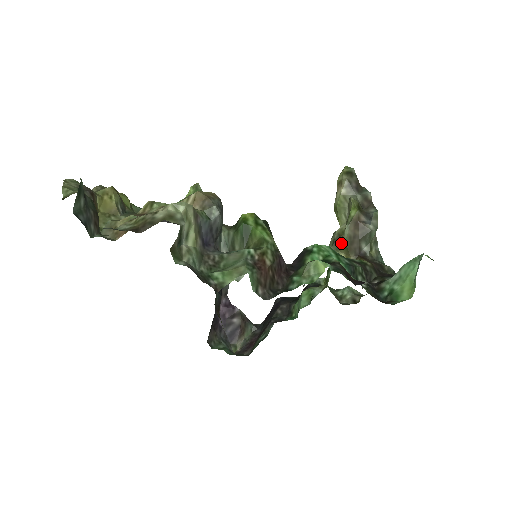
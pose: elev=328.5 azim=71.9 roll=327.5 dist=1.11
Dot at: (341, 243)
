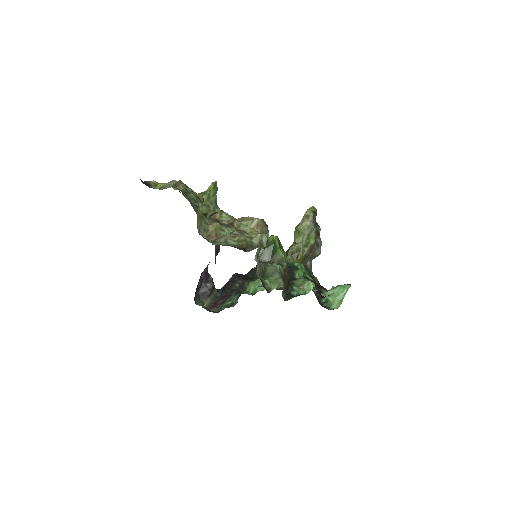
Dot at: (297, 256)
